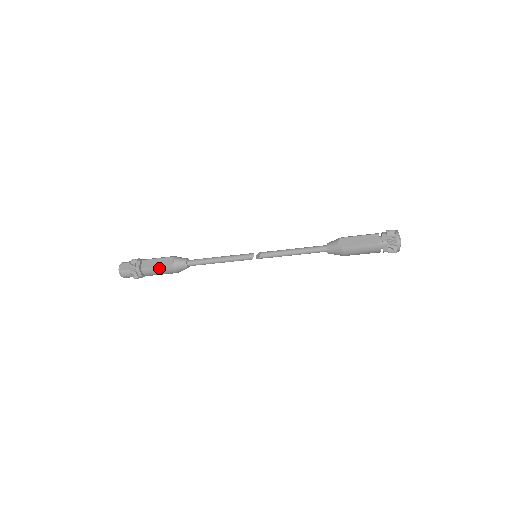
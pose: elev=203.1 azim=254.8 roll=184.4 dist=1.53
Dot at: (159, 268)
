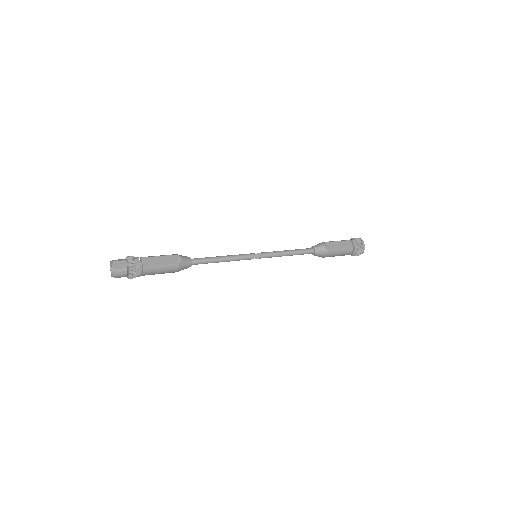
Dot at: (164, 266)
